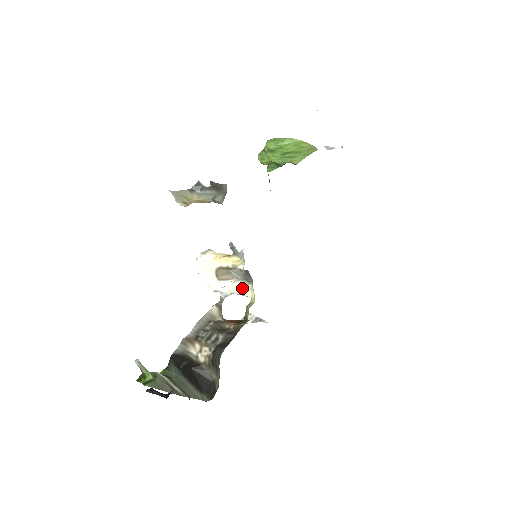
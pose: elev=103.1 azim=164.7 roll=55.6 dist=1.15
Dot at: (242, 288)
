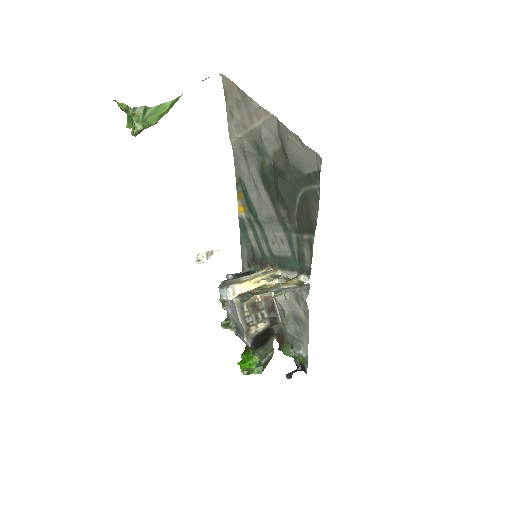
Dot at: occluded
